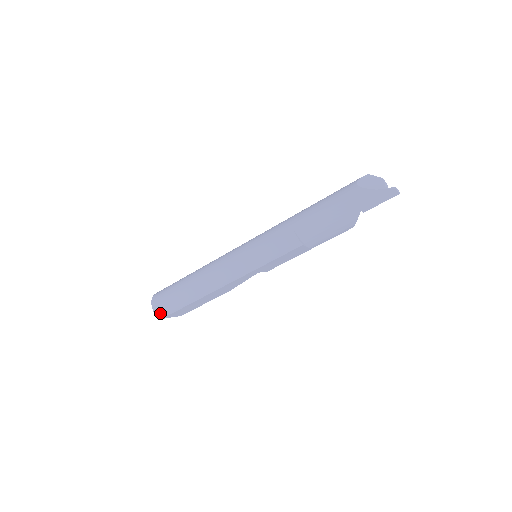
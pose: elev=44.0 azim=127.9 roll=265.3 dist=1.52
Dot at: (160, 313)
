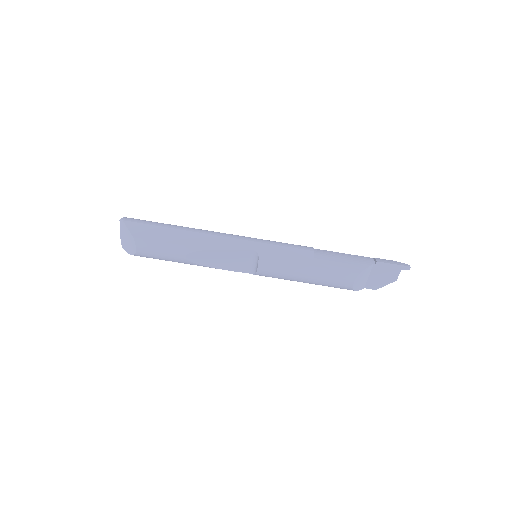
Dot at: (130, 218)
